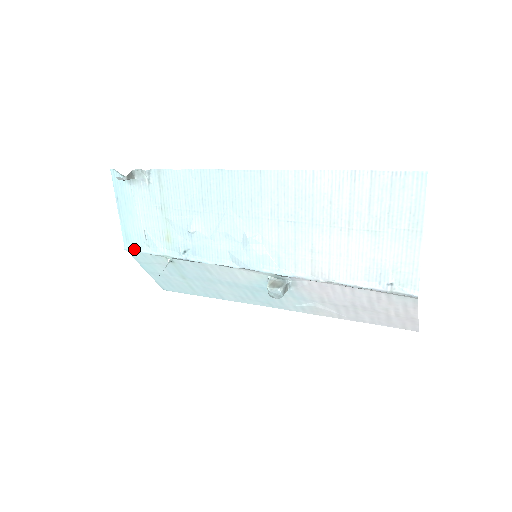
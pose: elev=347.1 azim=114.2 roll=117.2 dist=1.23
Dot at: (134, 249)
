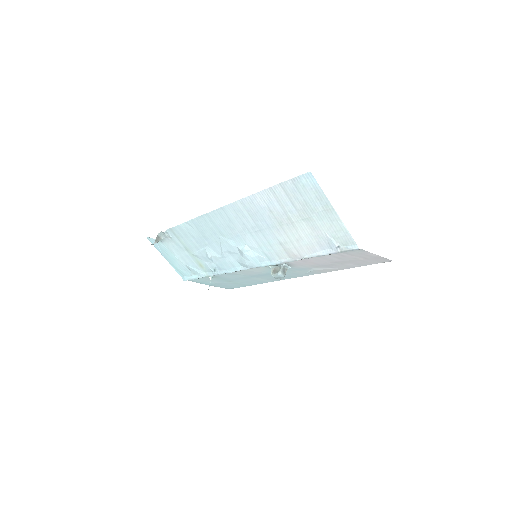
Dot at: (188, 278)
